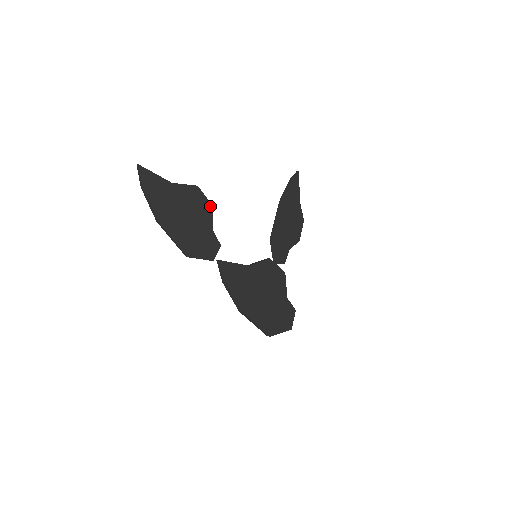
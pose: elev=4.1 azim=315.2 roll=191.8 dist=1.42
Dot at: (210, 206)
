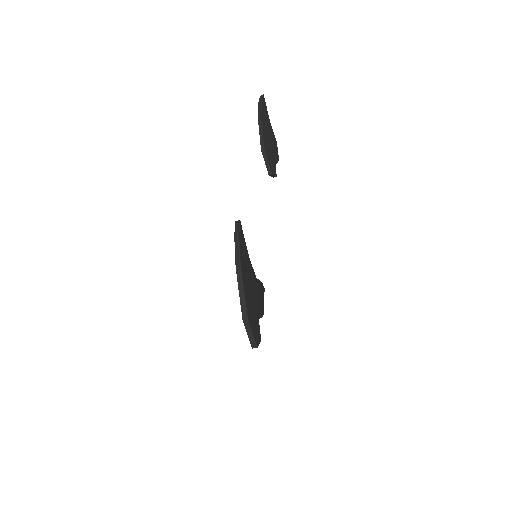
Dot at: (278, 157)
